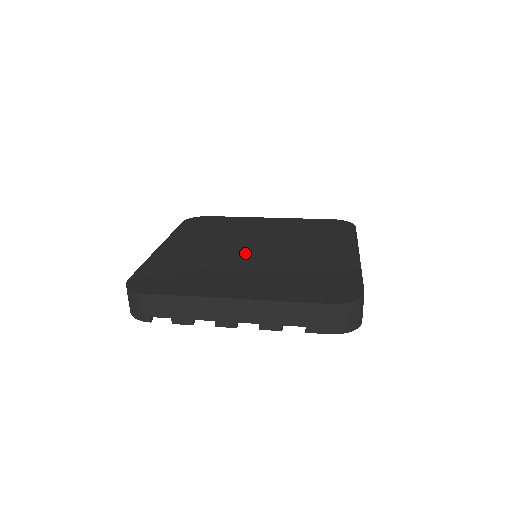
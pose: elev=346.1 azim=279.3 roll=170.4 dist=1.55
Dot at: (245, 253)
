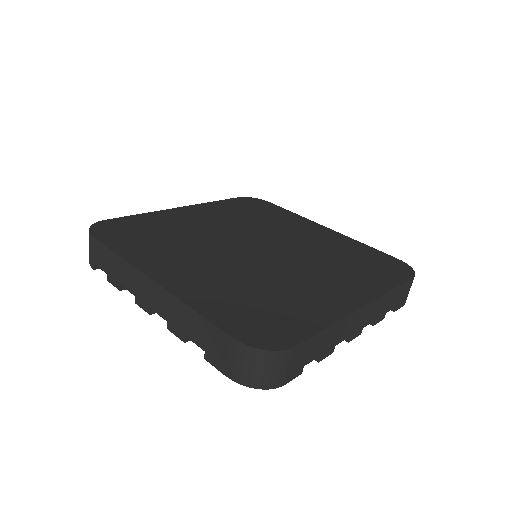
Dot at: (241, 246)
